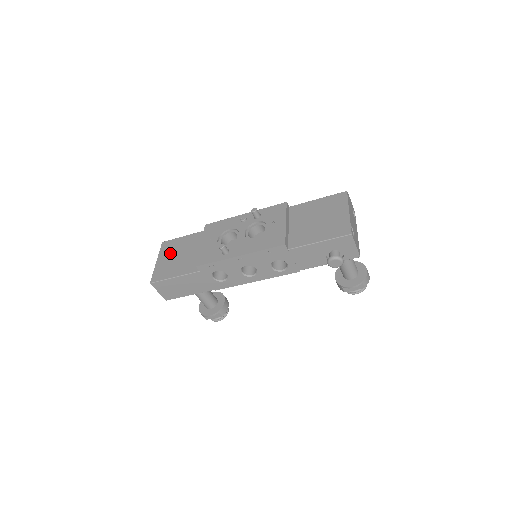
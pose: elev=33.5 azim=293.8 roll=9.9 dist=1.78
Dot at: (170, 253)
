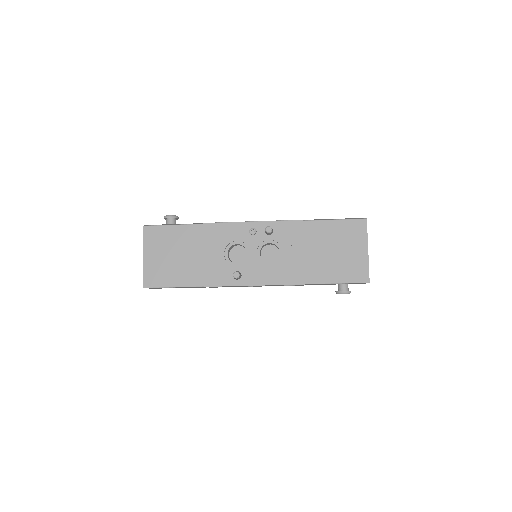
Dot at: (160, 248)
